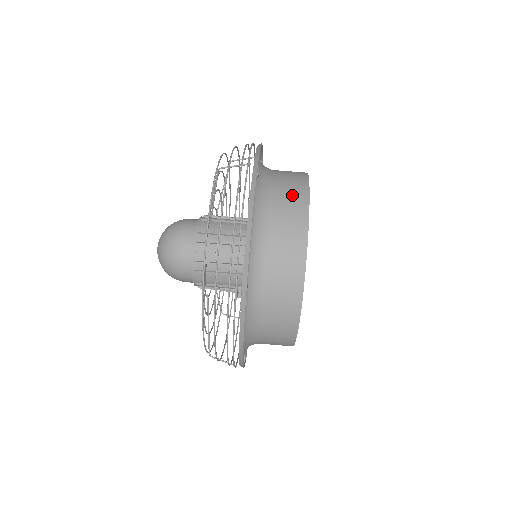
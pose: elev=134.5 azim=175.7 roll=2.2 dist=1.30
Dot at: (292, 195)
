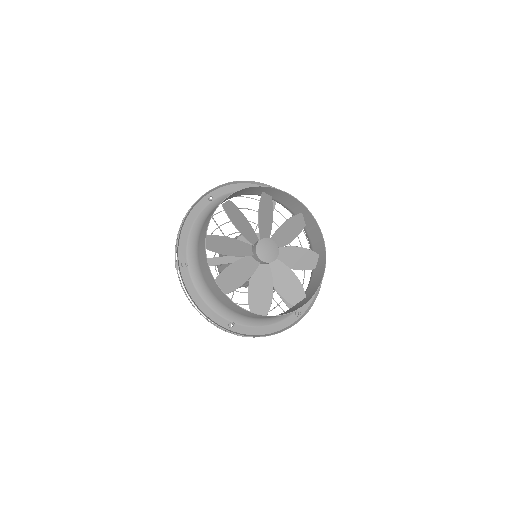
Dot at: occluded
